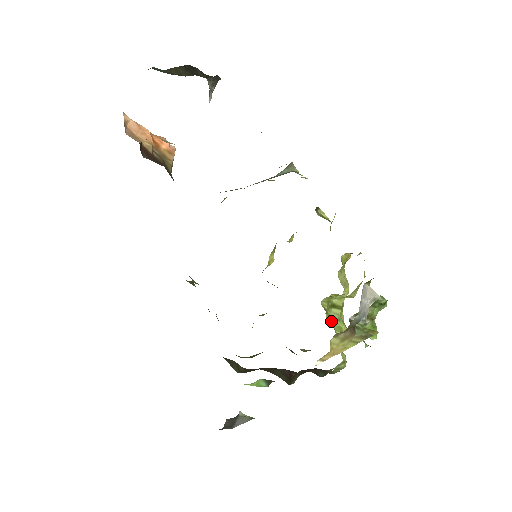
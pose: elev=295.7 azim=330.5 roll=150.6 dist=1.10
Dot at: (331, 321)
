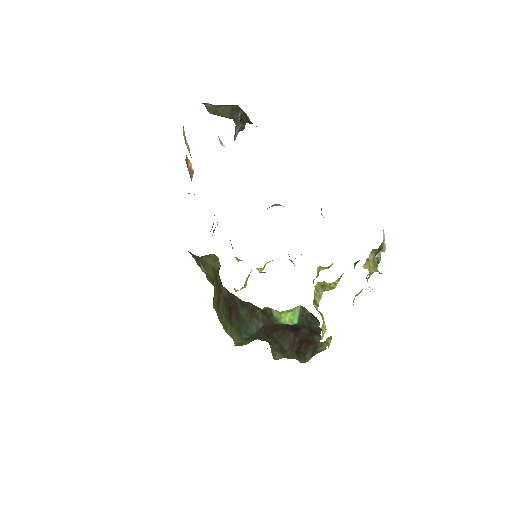
Dot at: (316, 309)
